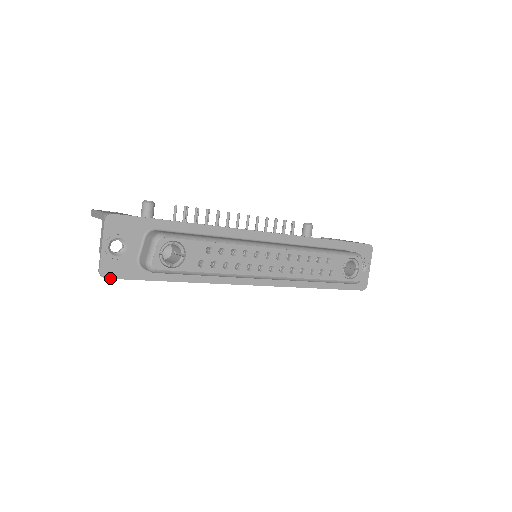
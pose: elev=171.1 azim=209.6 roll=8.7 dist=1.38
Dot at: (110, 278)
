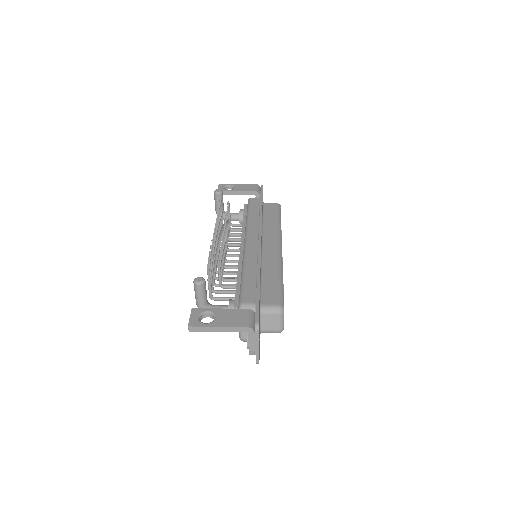
Dot at: (259, 359)
